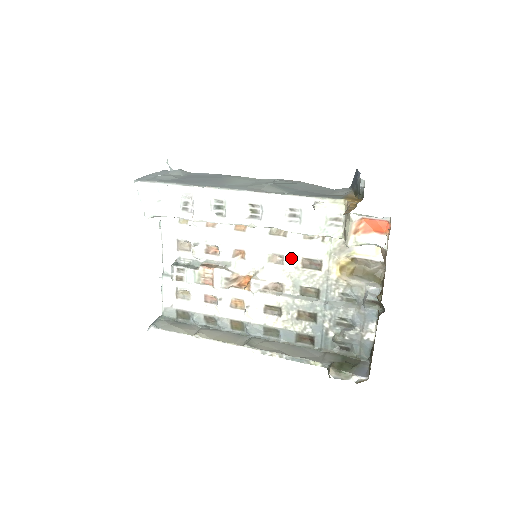
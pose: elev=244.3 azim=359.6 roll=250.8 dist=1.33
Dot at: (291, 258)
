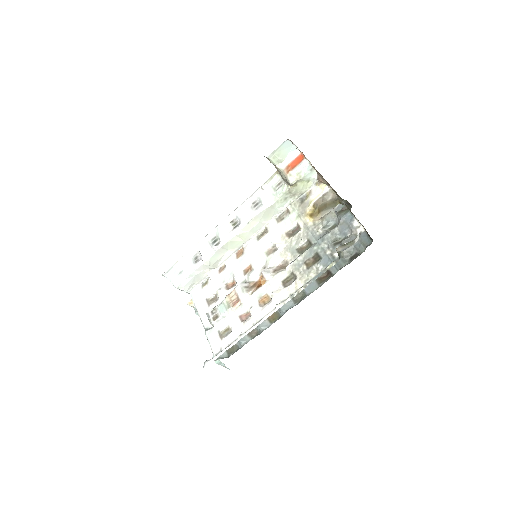
Dot at: (279, 240)
